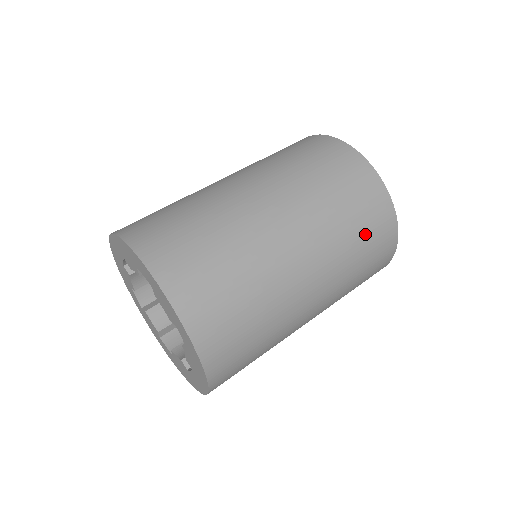
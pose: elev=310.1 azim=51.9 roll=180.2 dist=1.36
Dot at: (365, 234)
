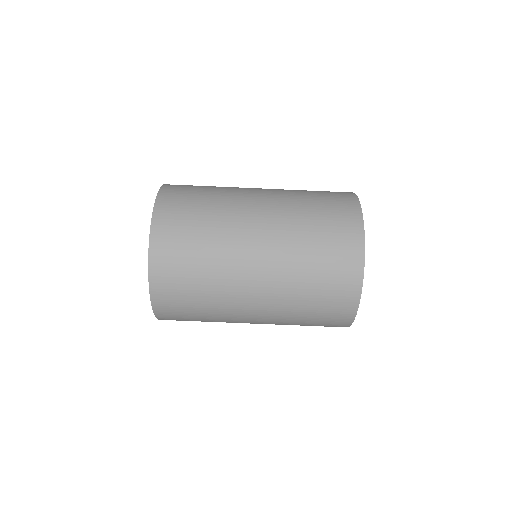
Dot at: occluded
